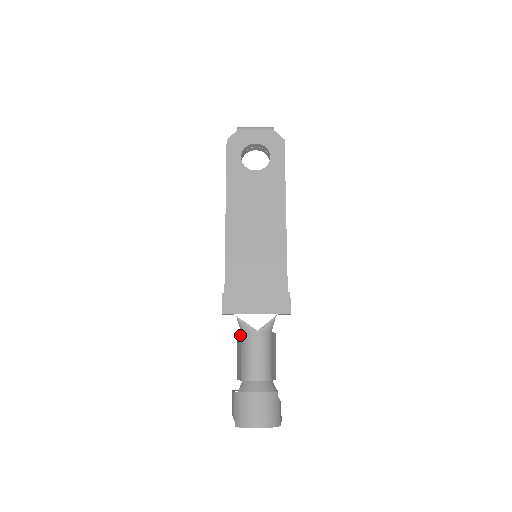
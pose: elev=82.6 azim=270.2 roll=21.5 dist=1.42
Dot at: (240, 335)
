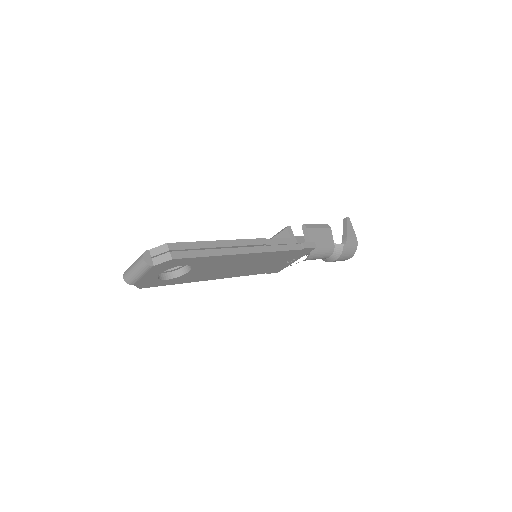
Dot at: occluded
